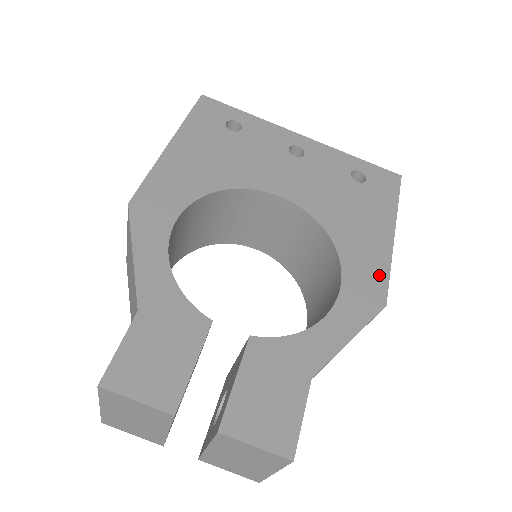
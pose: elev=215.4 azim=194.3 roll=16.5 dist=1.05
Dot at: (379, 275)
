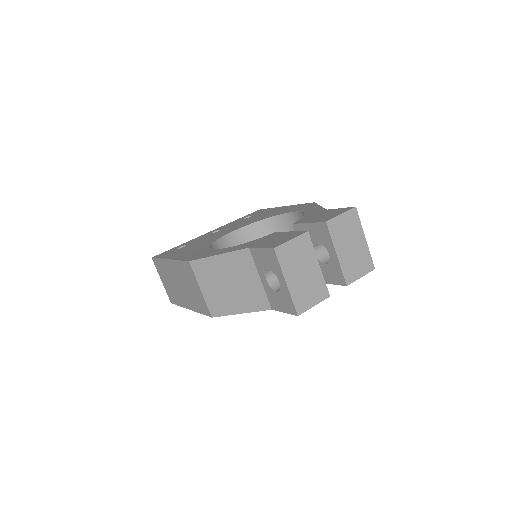
Dot at: (299, 206)
